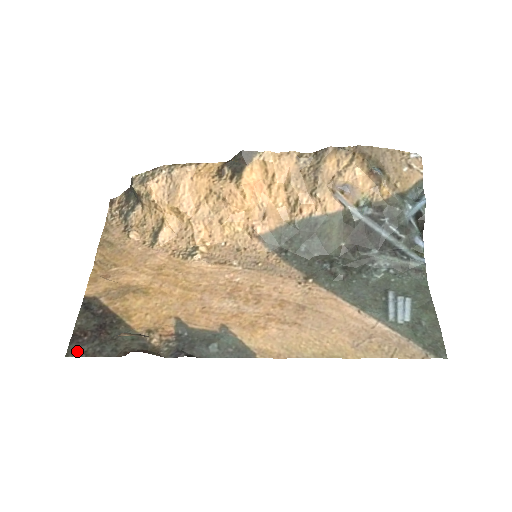
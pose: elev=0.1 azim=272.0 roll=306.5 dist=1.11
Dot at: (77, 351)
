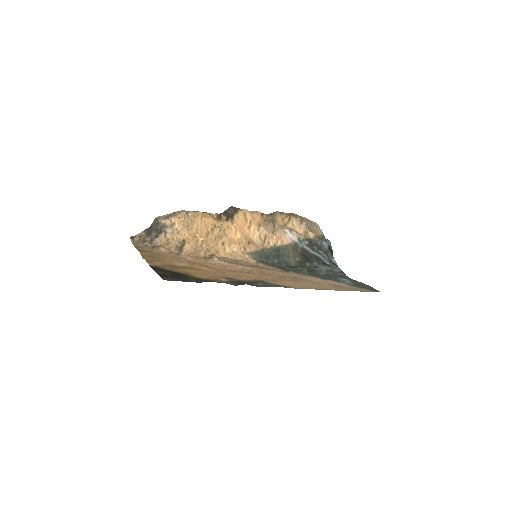
Dot at: (170, 279)
